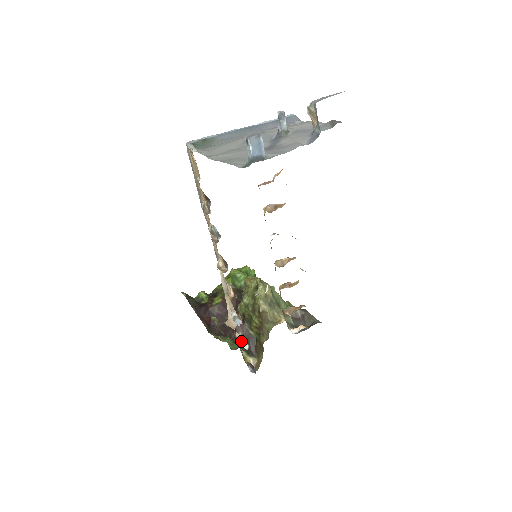
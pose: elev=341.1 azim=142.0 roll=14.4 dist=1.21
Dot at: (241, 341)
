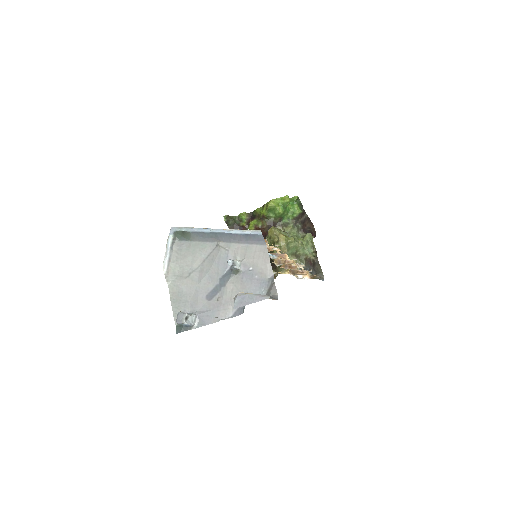
Dot at: occluded
